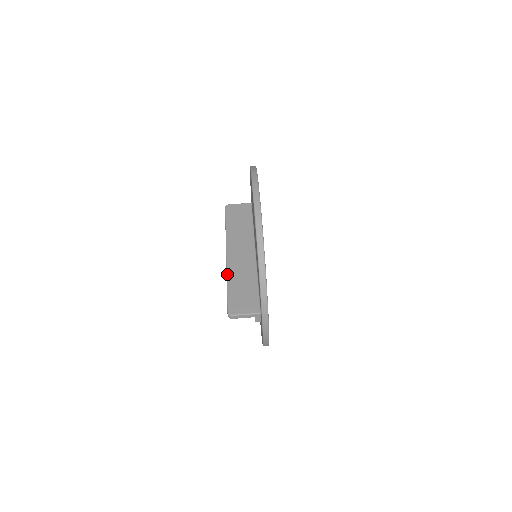
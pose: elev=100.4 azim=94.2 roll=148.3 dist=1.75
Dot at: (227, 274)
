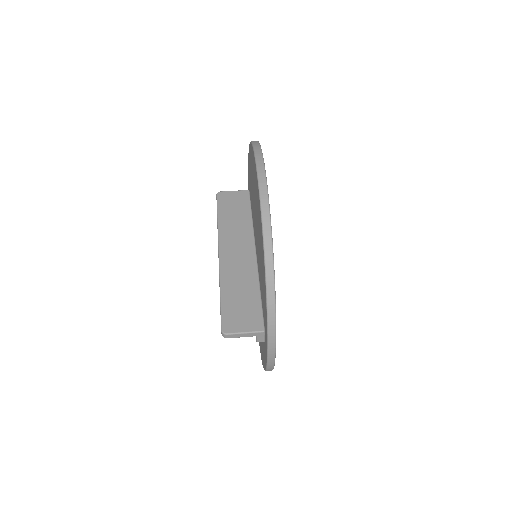
Dot at: (220, 279)
